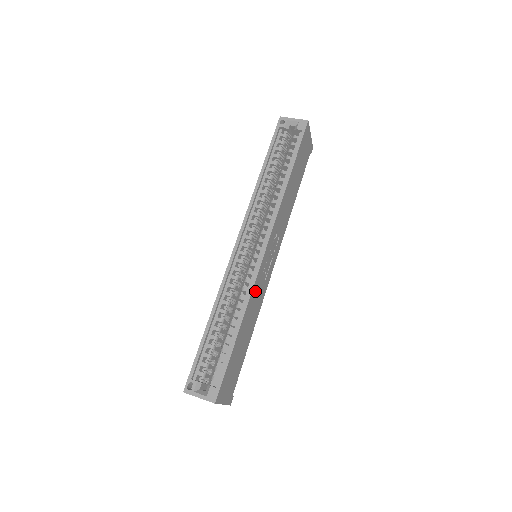
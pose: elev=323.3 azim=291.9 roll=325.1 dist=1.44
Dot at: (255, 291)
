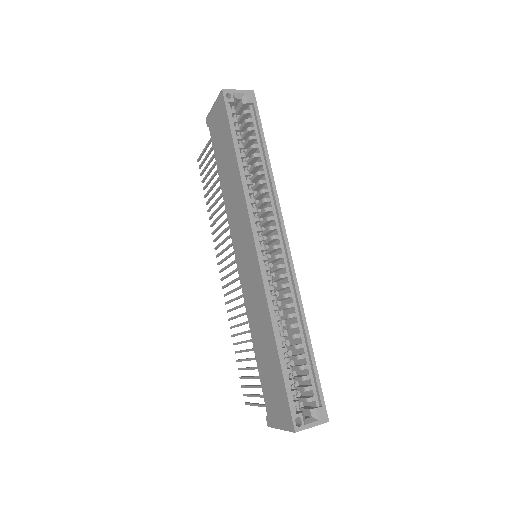
Dot at: occluded
